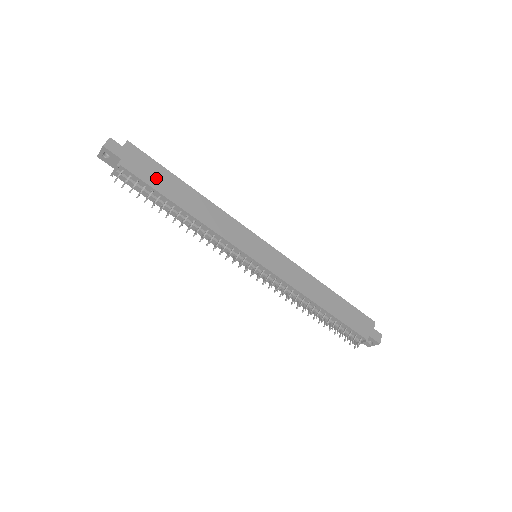
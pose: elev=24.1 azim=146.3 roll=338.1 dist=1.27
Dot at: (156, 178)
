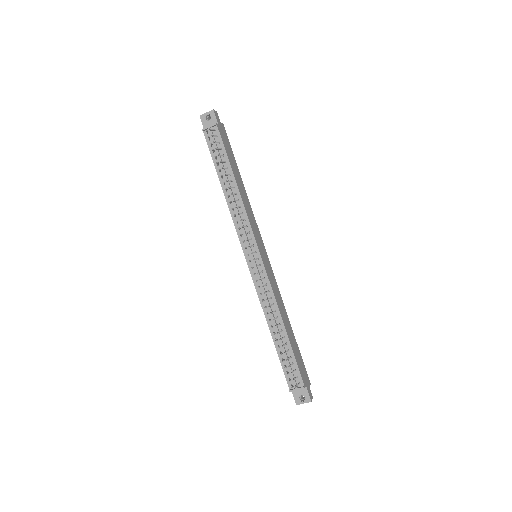
Dot at: (229, 152)
